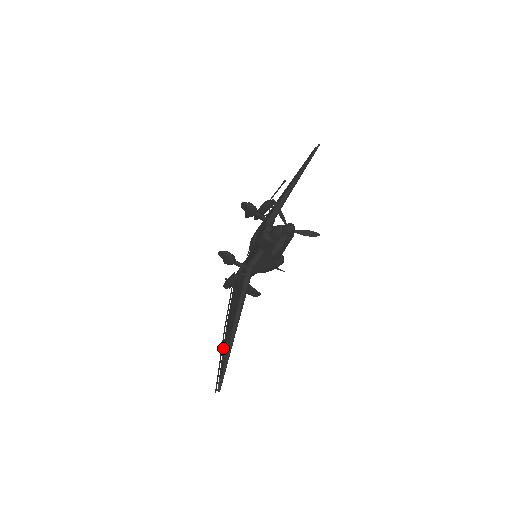
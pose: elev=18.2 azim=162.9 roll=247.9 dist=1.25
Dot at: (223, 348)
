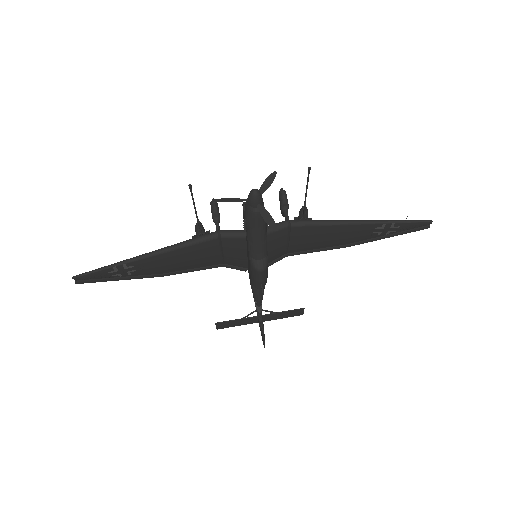
Dot at: (131, 273)
